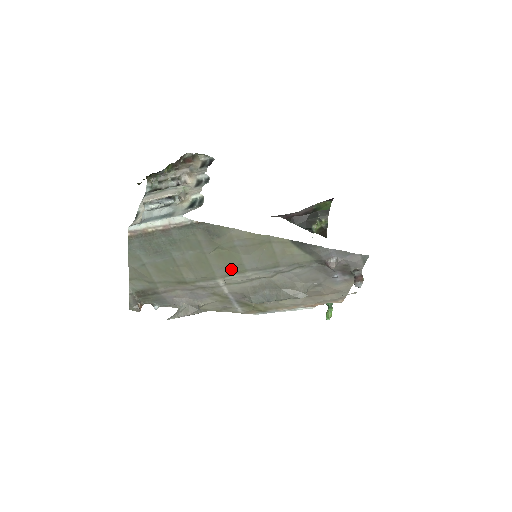
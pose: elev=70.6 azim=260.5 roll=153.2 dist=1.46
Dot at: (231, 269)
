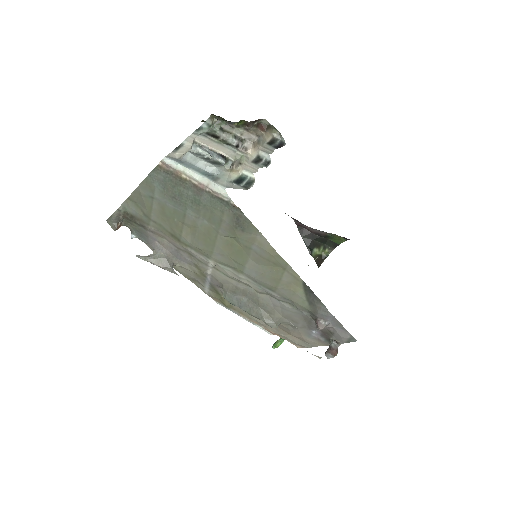
Dot at: (230, 262)
